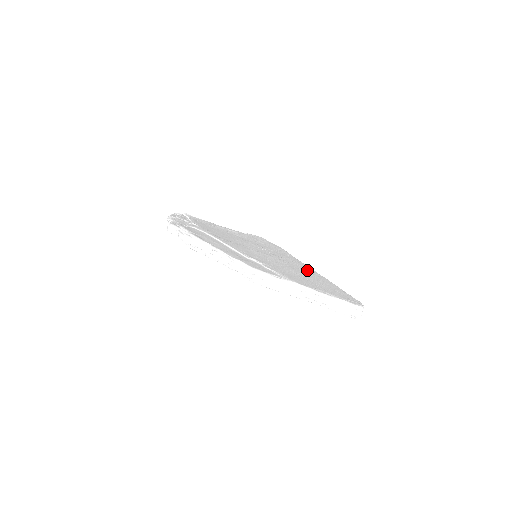
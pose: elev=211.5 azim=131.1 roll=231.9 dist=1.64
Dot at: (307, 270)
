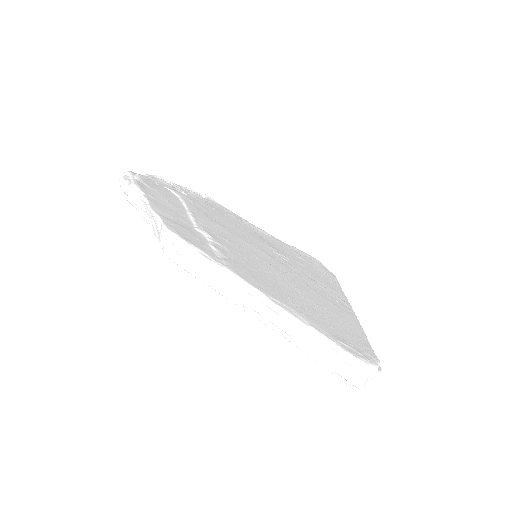
Dot at: (328, 296)
